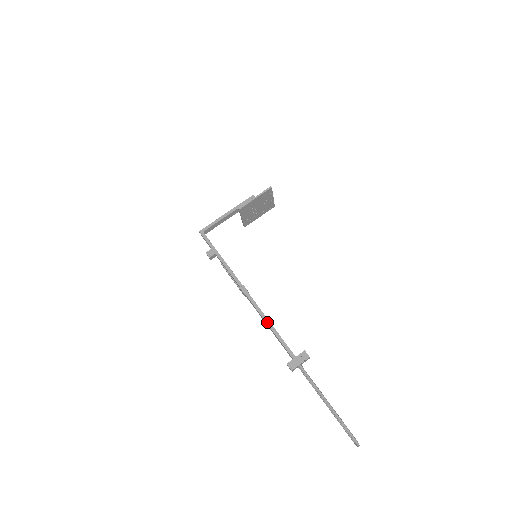
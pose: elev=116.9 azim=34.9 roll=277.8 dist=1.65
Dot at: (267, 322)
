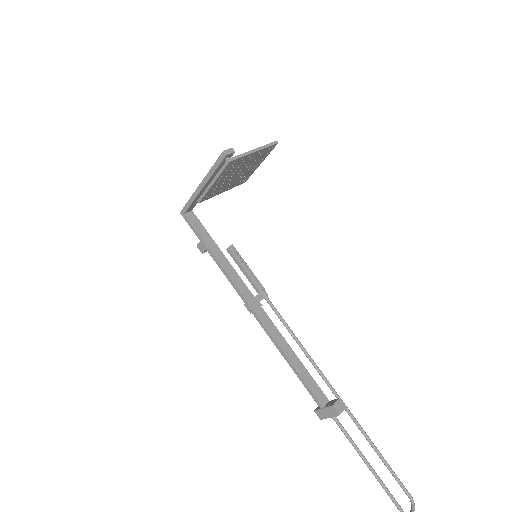
Dot at: (284, 357)
